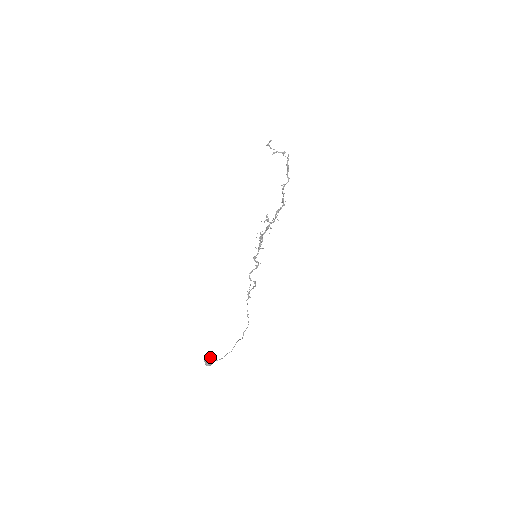
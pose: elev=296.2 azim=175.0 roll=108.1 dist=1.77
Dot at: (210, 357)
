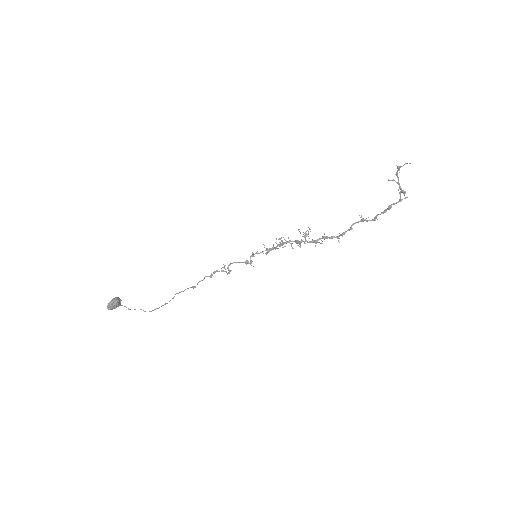
Dot at: (118, 303)
